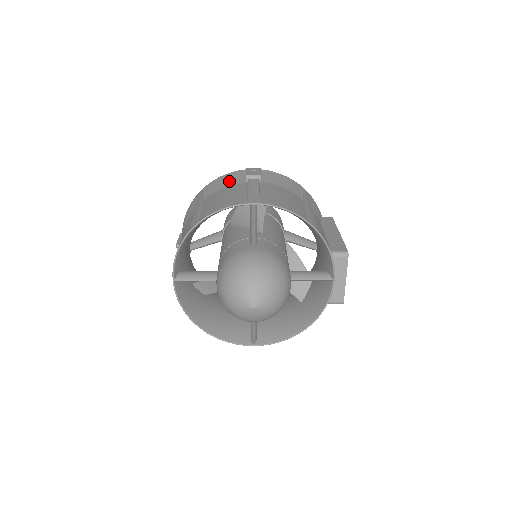
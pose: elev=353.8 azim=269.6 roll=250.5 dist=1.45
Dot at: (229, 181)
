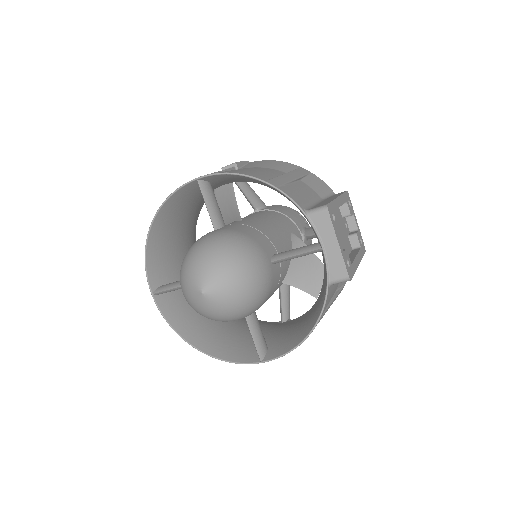
Dot at: occluded
